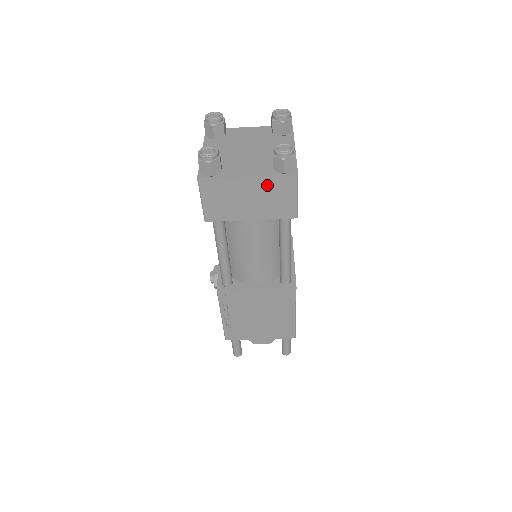
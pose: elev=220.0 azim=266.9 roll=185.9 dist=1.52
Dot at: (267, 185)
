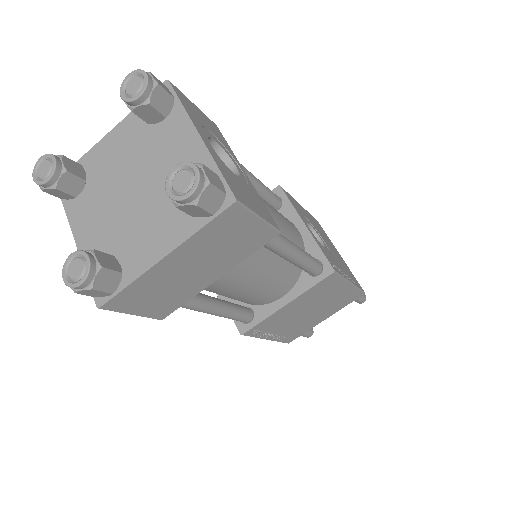
Dot at: (202, 242)
